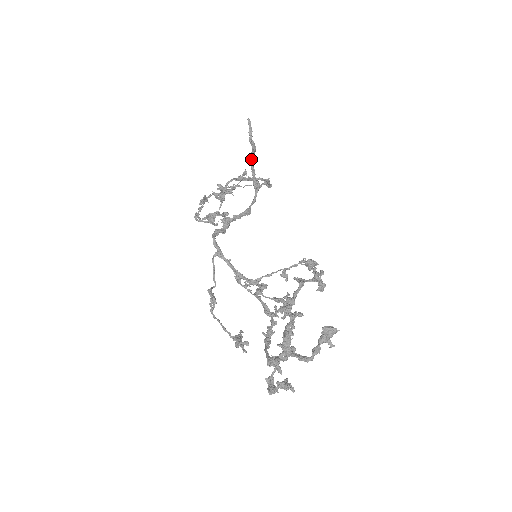
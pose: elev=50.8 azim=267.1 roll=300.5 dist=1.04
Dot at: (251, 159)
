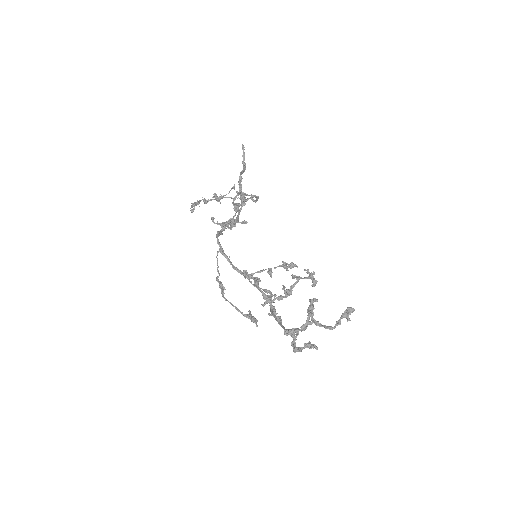
Dot at: (240, 177)
